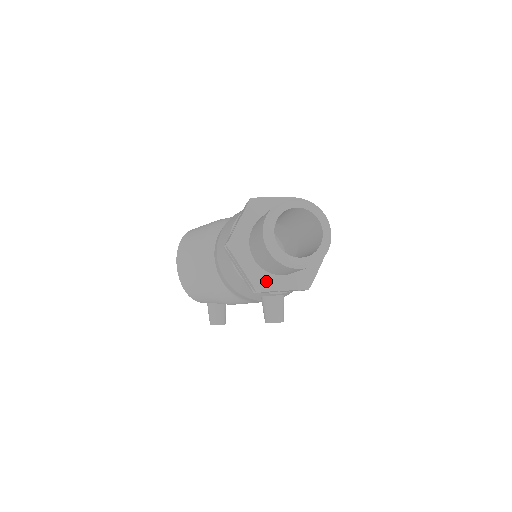
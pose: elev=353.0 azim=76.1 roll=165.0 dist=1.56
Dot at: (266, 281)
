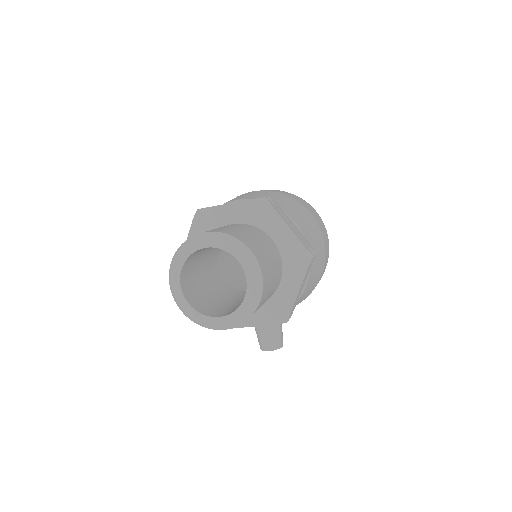
Dot at: occluded
